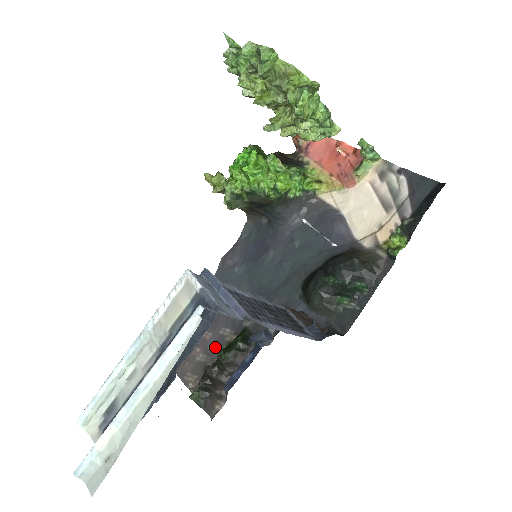
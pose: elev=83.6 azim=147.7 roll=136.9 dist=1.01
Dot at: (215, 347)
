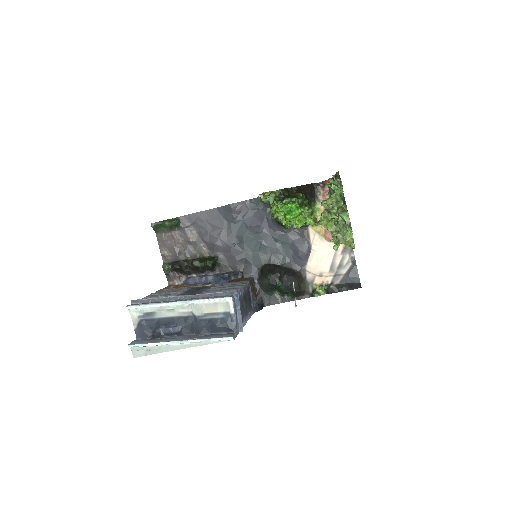
Dot at: (192, 249)
